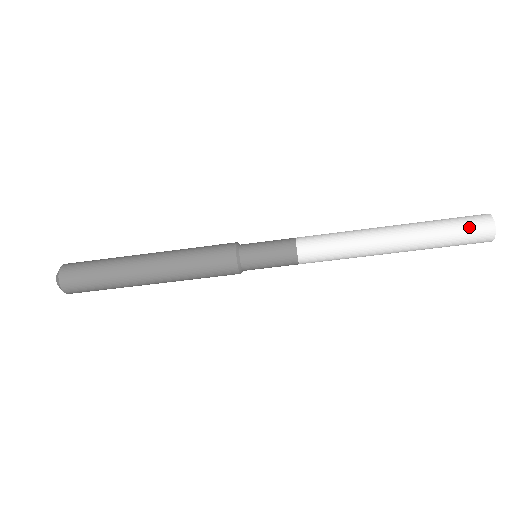
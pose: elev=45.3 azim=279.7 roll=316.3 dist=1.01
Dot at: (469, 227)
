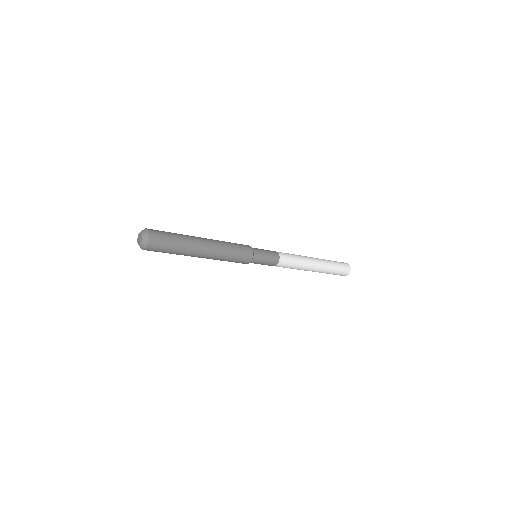
Dot at: (343, 268)
